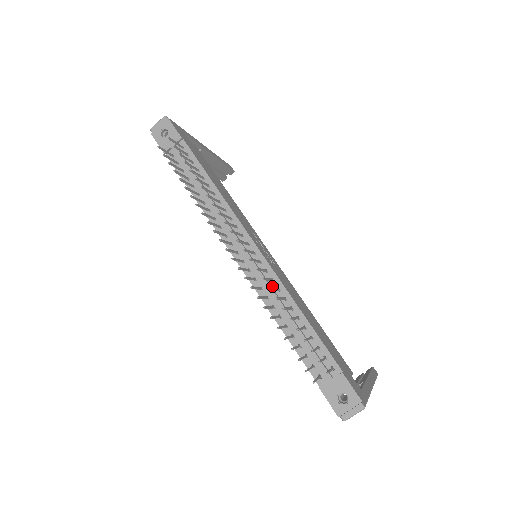
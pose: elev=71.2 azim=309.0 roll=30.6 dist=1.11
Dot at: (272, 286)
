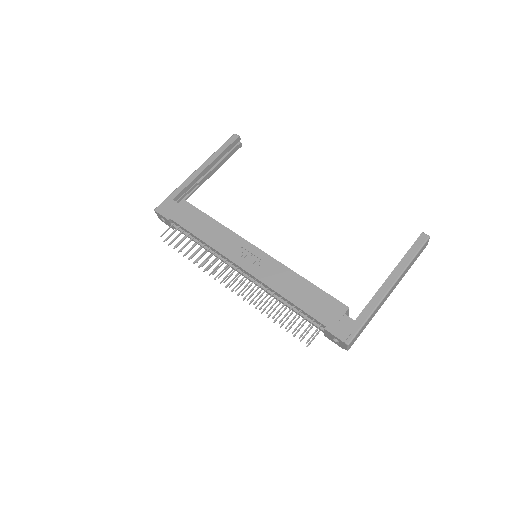
Dot at: (264, 287)
